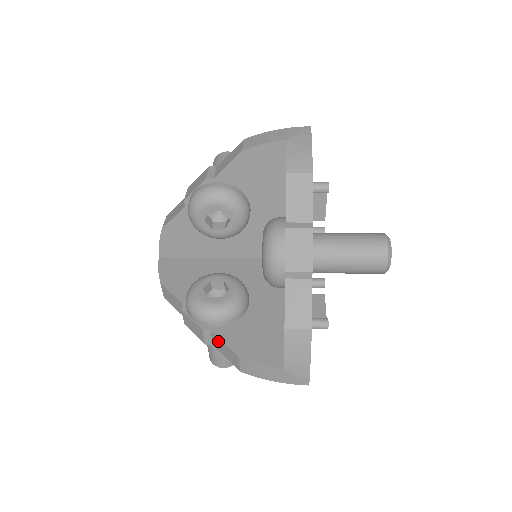
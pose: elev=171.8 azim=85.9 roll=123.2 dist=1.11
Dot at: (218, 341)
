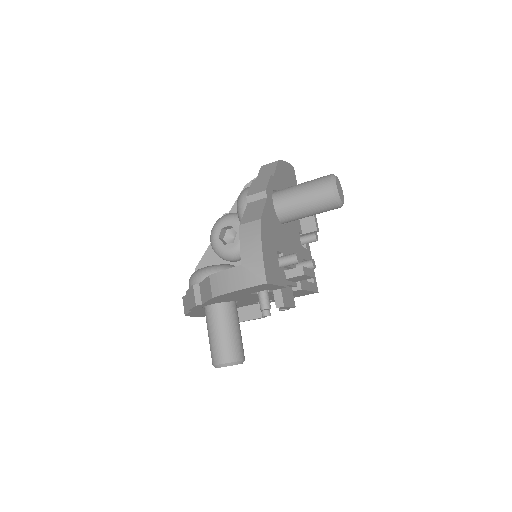
Dot at: (202, 287)
